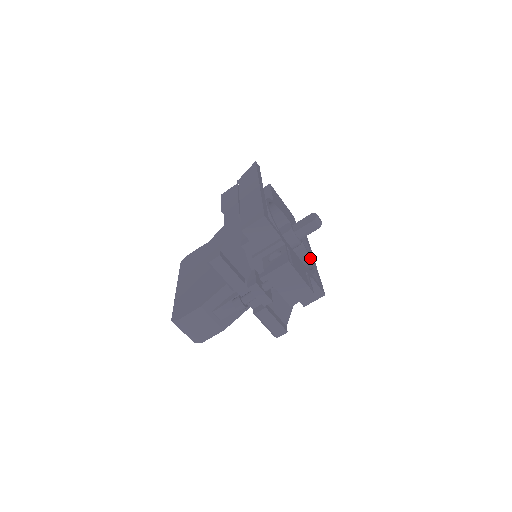
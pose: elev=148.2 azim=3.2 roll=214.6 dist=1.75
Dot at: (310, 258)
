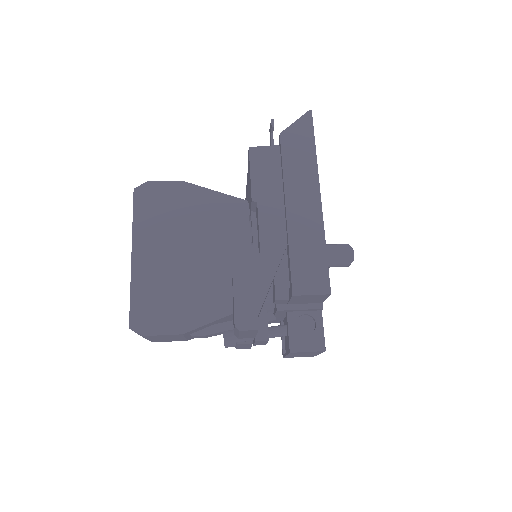
Dot at: occluded
